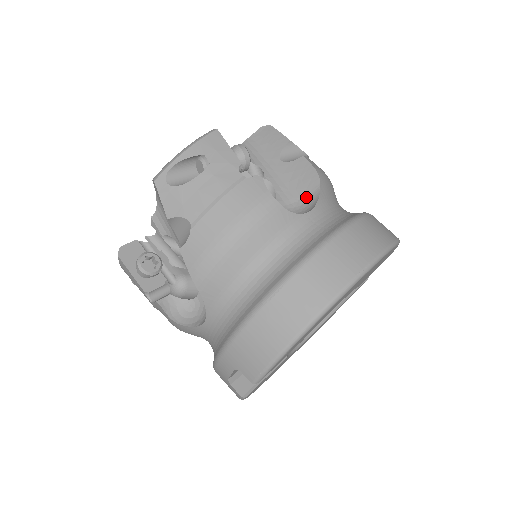
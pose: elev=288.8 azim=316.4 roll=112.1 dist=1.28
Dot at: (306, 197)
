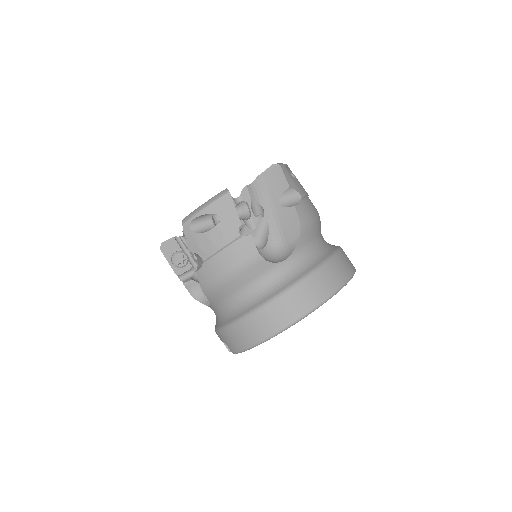
Dot at: (289, 242)
